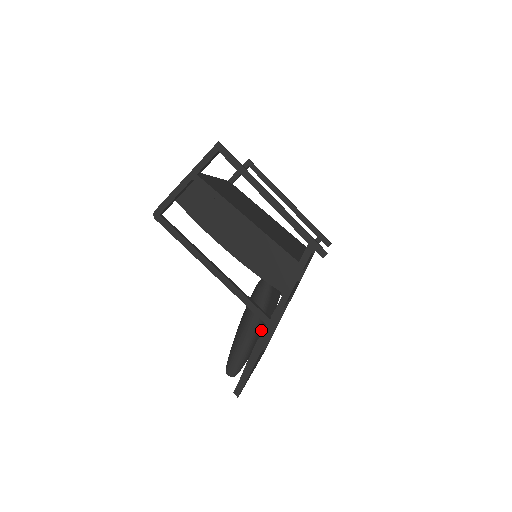
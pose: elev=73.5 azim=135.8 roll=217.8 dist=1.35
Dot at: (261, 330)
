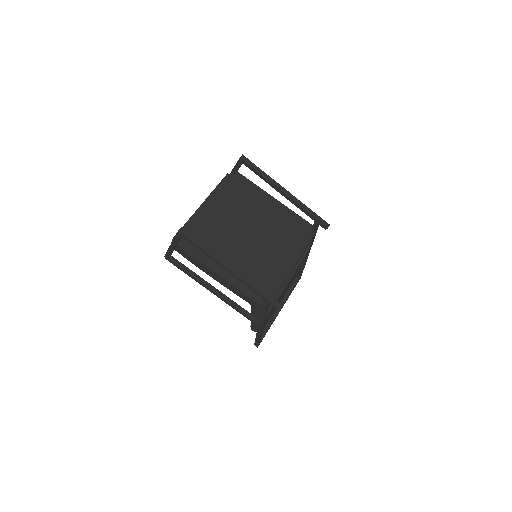
Dot at: occluded
